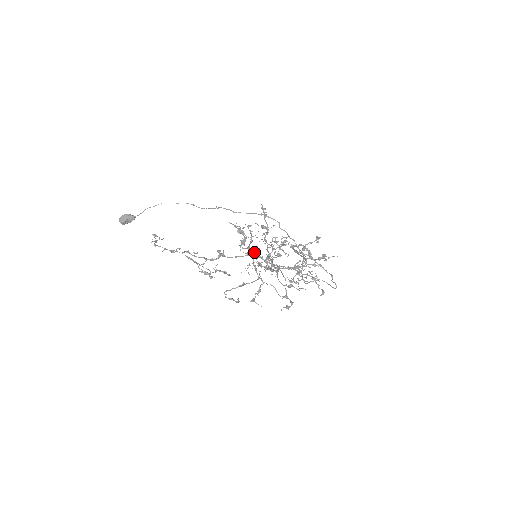
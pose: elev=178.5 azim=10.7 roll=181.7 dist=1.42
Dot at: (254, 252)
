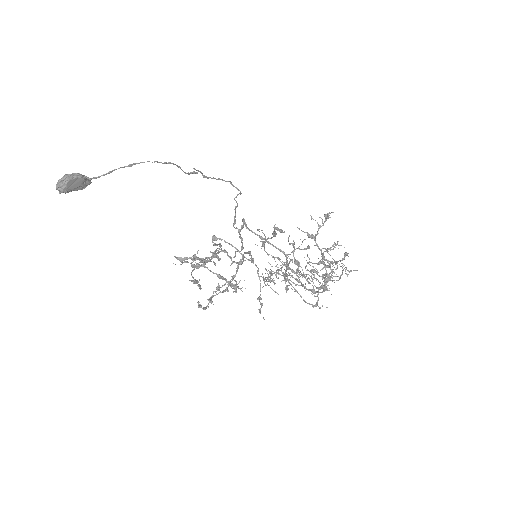
Dot at: occluded
